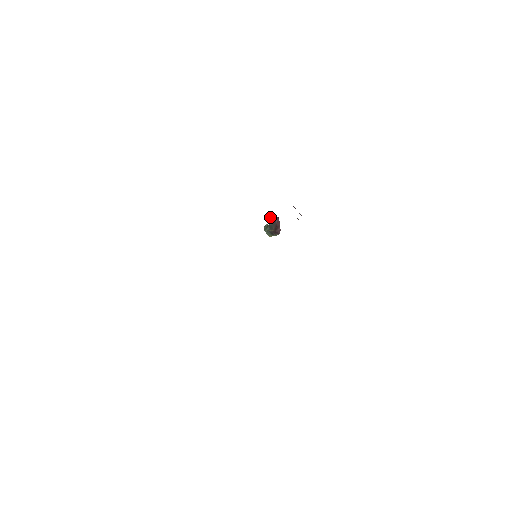
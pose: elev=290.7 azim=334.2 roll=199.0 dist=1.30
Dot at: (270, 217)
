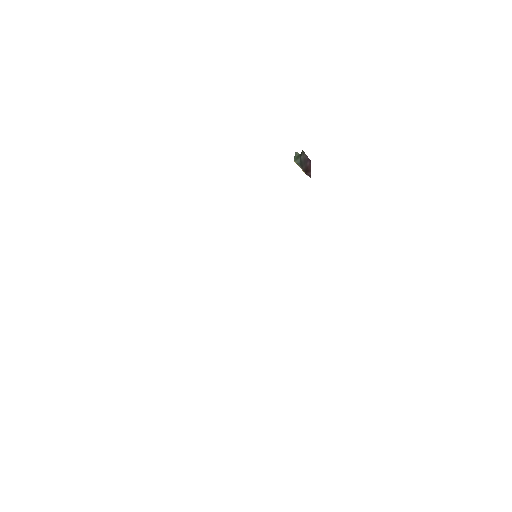
Dot at: (302, 150)
